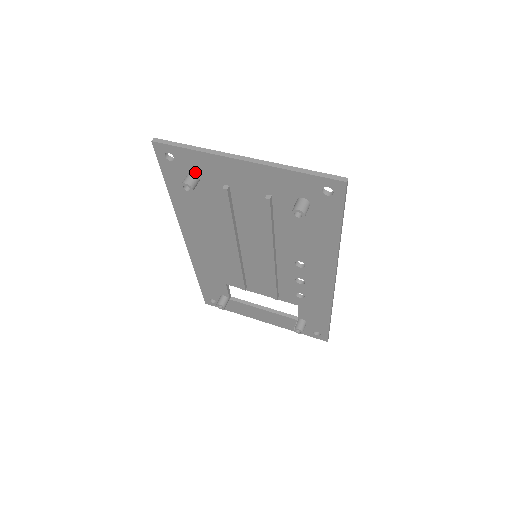
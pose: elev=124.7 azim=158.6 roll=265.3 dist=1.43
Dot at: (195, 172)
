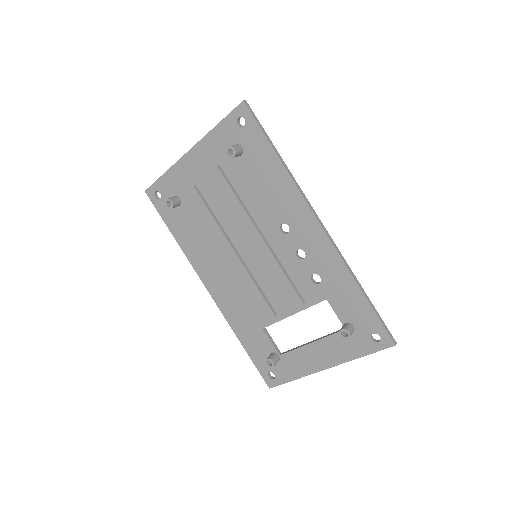
Dot at: (175, 194)
